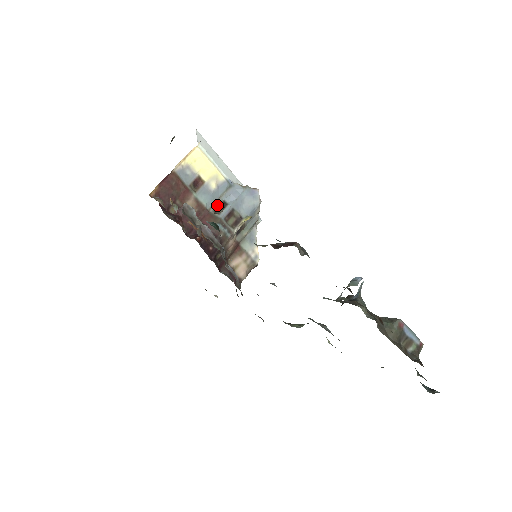
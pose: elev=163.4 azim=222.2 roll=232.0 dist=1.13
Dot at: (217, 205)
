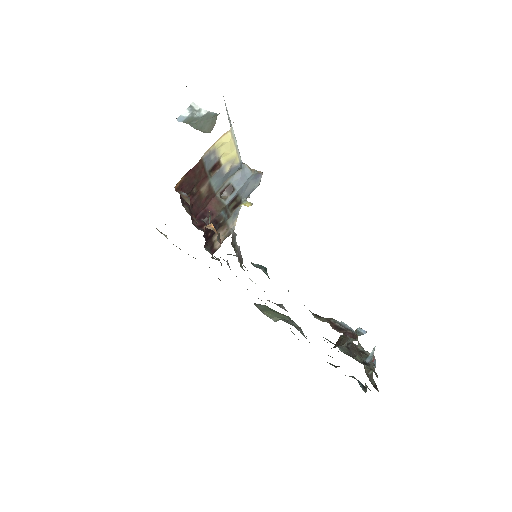
Dot at: (224, 188)
